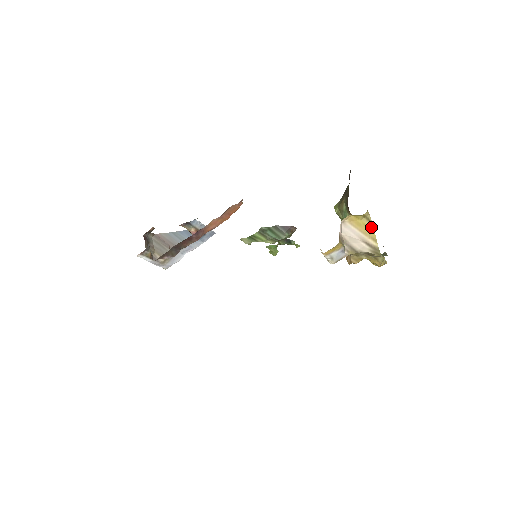
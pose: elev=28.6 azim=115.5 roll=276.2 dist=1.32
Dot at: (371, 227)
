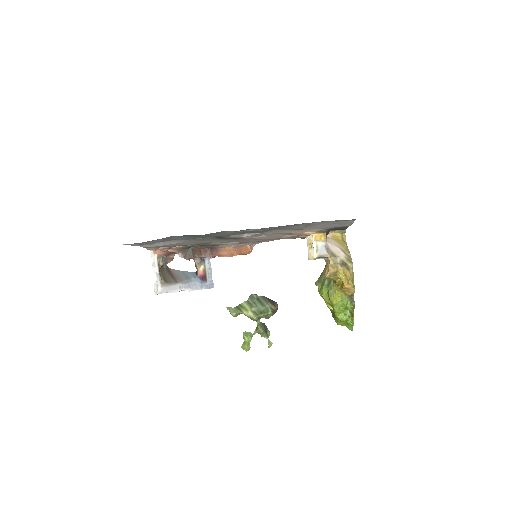
Dot at: (346, 247)
